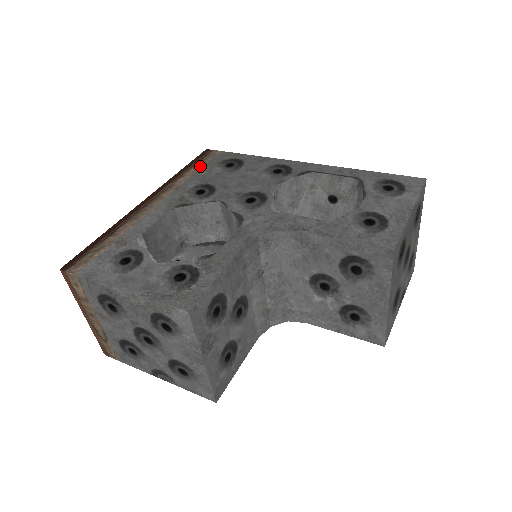
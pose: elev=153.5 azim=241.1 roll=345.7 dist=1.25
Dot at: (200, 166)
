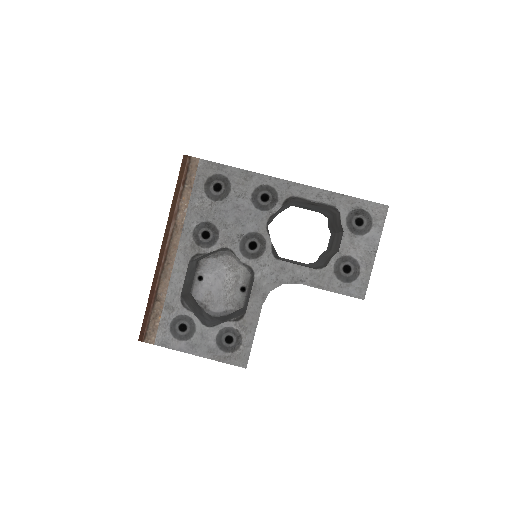
Dot at: (190, 190)
